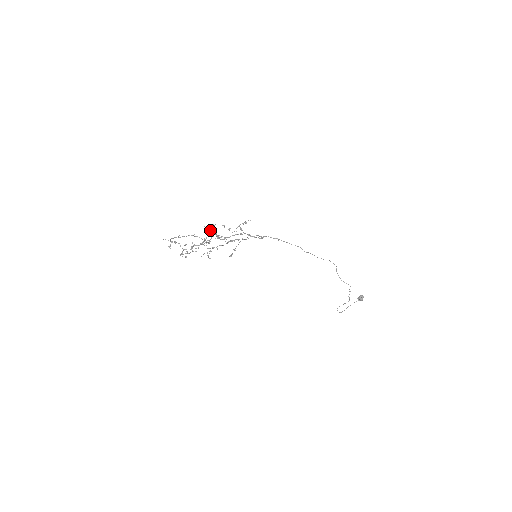
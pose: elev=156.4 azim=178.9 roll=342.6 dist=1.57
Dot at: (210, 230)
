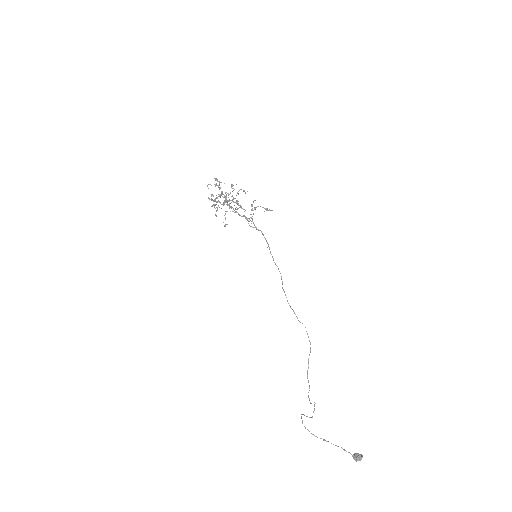
Dot at: occluded
